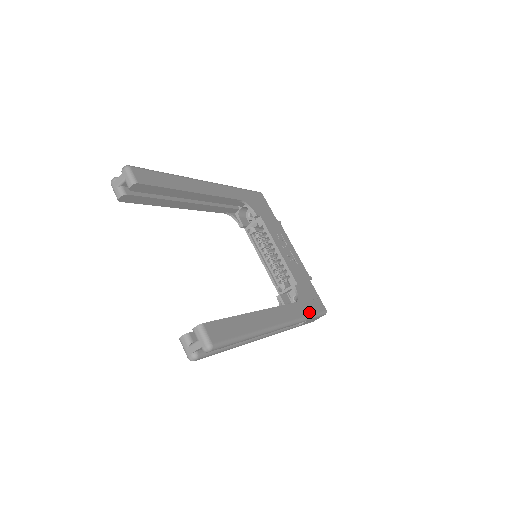
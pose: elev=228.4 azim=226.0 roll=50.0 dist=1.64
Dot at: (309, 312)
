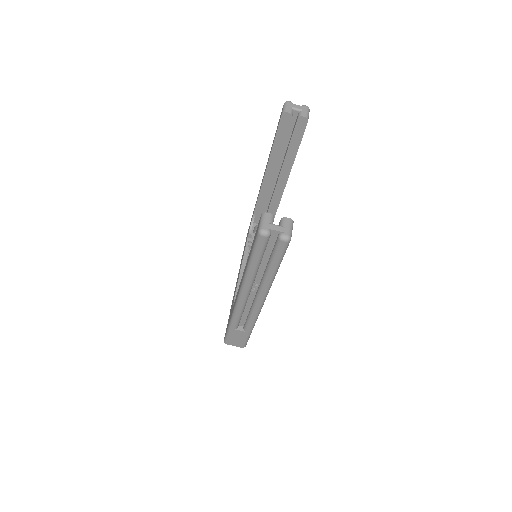
Dot at: occluded
